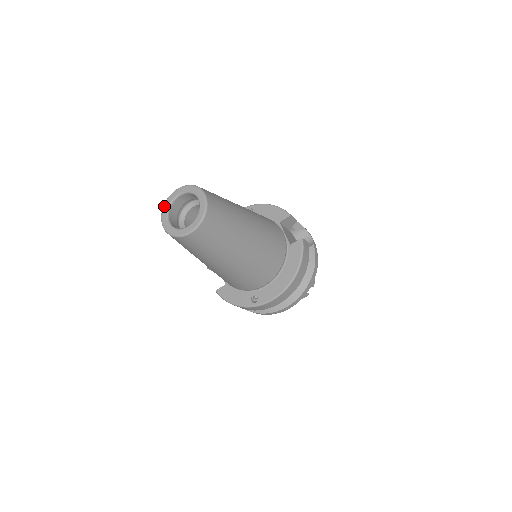
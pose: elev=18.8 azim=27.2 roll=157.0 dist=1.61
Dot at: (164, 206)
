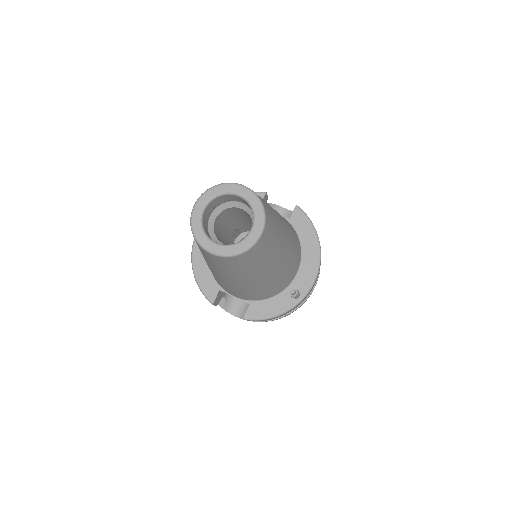
Dot at: (194, 232)
